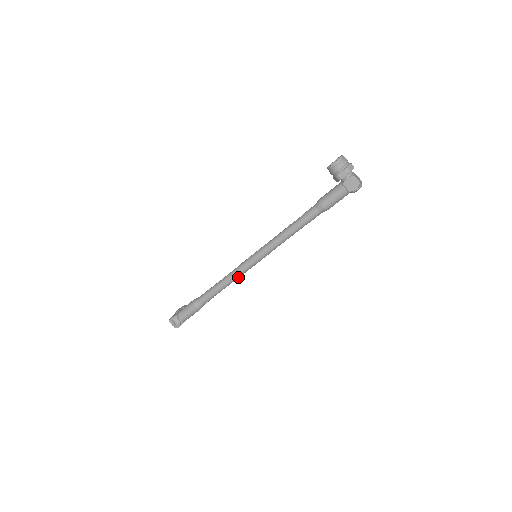
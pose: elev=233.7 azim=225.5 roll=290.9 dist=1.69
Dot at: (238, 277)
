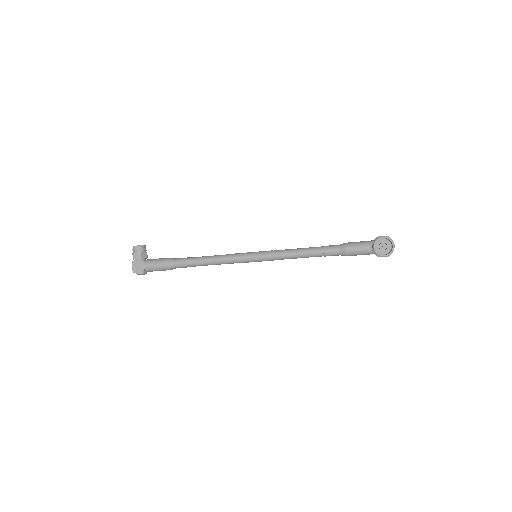
Dot at: occluded
